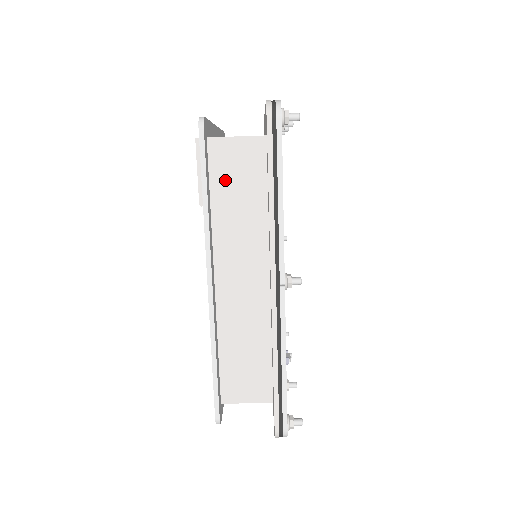
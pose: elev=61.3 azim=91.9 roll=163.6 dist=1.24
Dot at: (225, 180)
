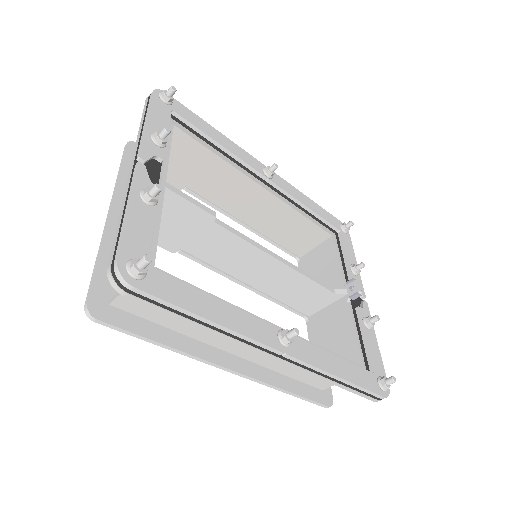
Dot at: (159, 313)
